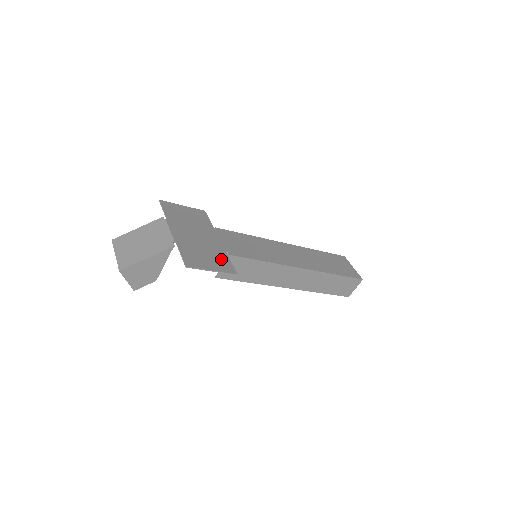
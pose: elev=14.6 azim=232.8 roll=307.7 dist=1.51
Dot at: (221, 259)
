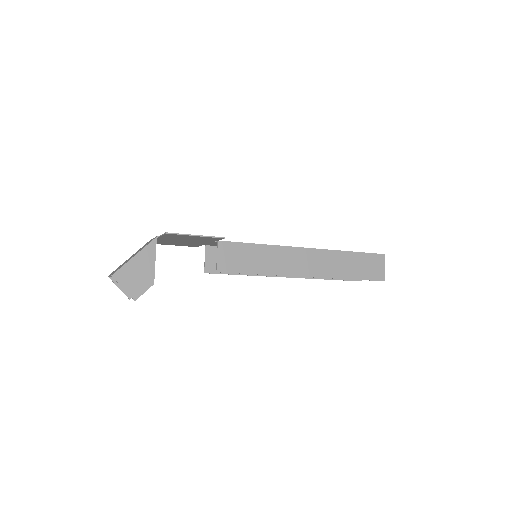
Dot at: occluded
